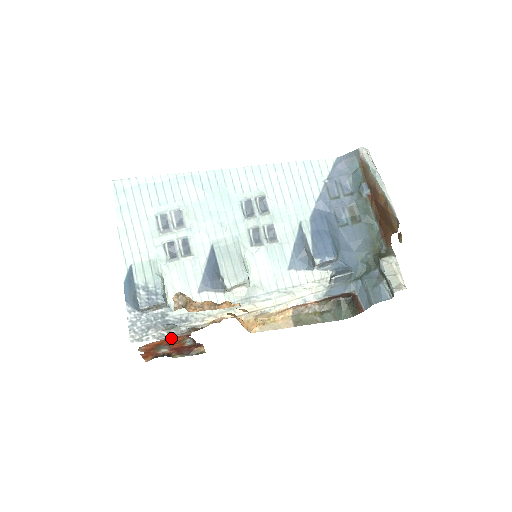
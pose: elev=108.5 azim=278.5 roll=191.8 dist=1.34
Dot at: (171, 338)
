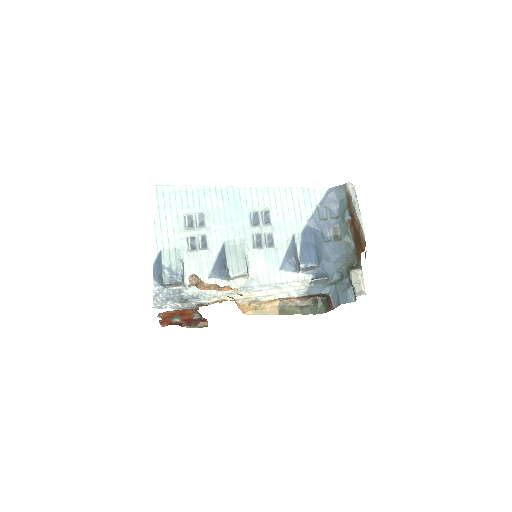
Dot at: (183, 310)
